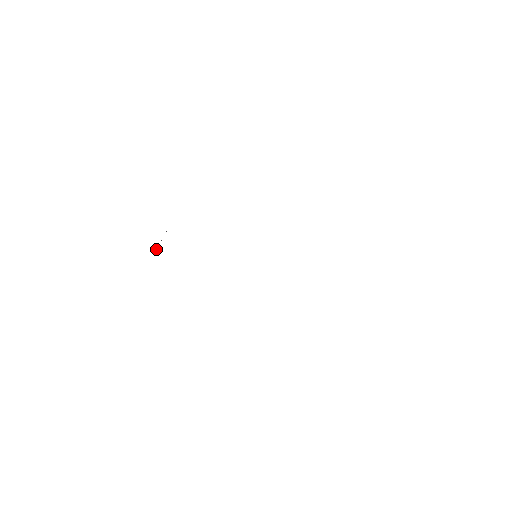
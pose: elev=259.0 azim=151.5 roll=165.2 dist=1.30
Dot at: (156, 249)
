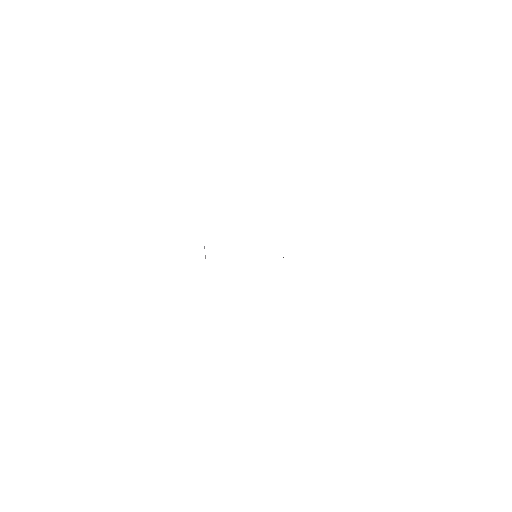
Dot at: (205, 256)
